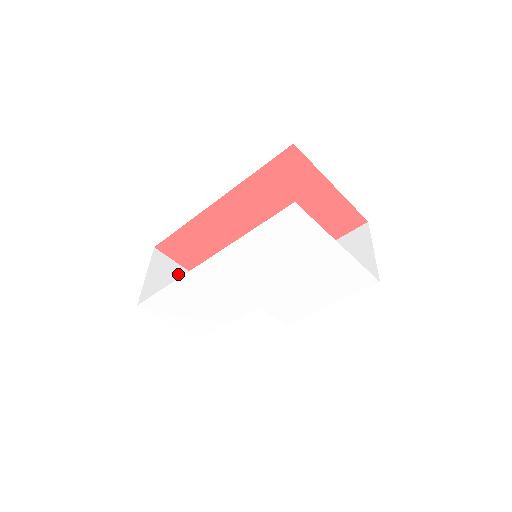
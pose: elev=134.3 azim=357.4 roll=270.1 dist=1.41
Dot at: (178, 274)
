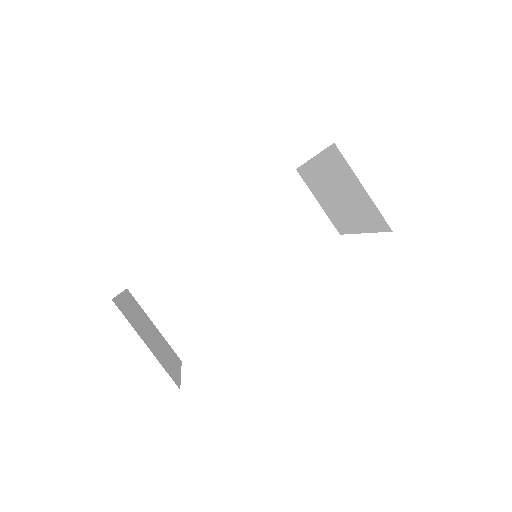
Dot at: (130, 308)
